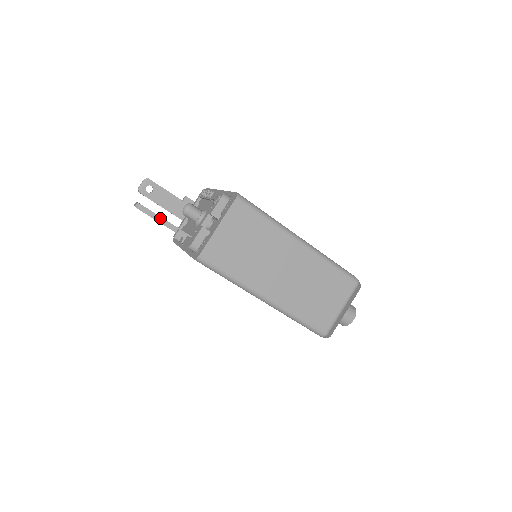
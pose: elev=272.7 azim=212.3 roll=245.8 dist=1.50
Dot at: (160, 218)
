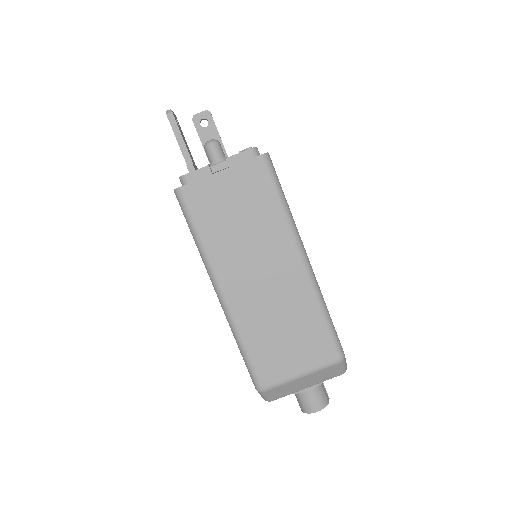
Dot at: (182, 139)
